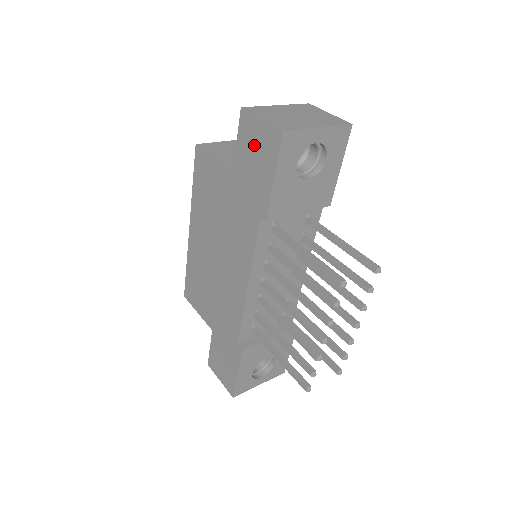
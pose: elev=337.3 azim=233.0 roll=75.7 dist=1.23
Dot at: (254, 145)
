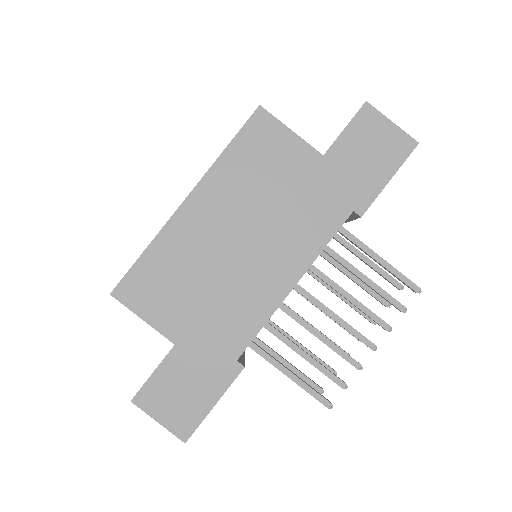
Dot at: (373, 141)
